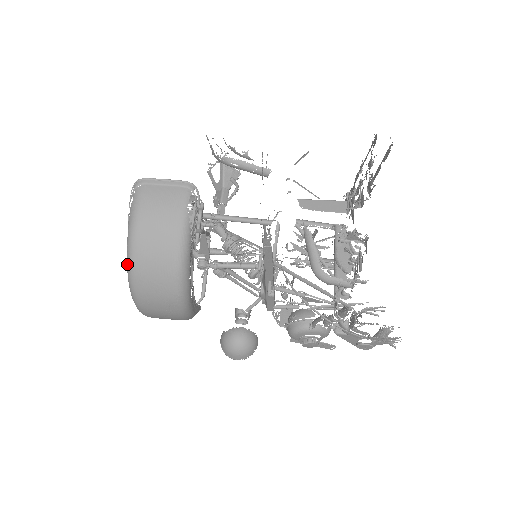
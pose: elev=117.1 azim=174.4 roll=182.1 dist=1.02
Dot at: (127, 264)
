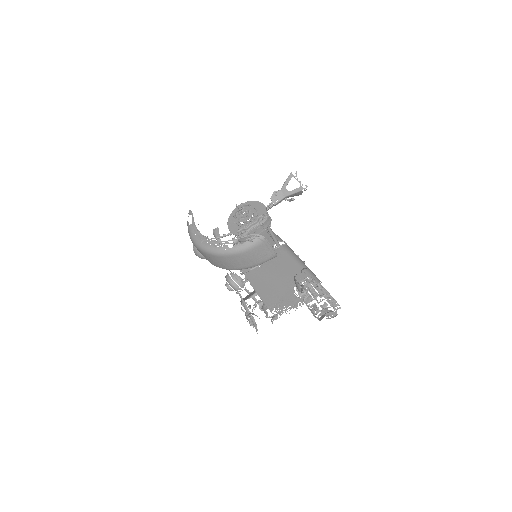
Dot at: (216, 250)
